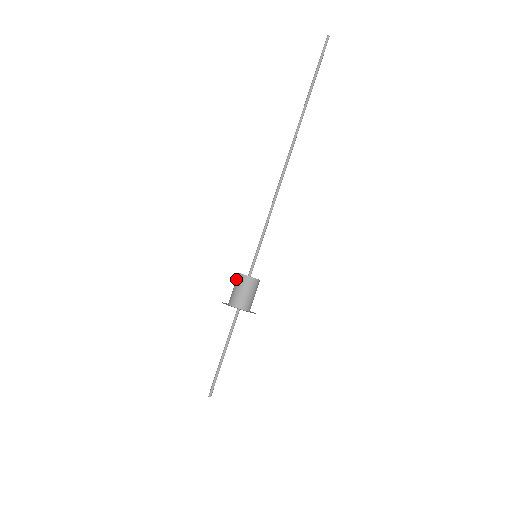
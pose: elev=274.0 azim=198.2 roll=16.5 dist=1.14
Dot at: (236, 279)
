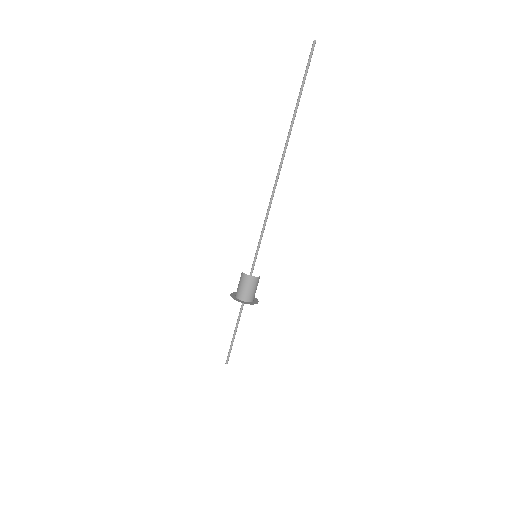
Dot at: (241, 275)
